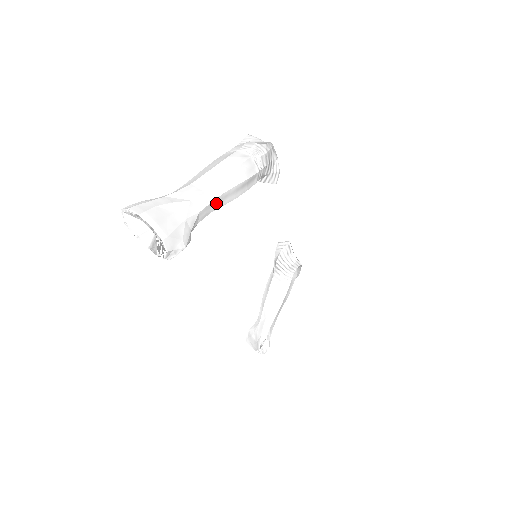
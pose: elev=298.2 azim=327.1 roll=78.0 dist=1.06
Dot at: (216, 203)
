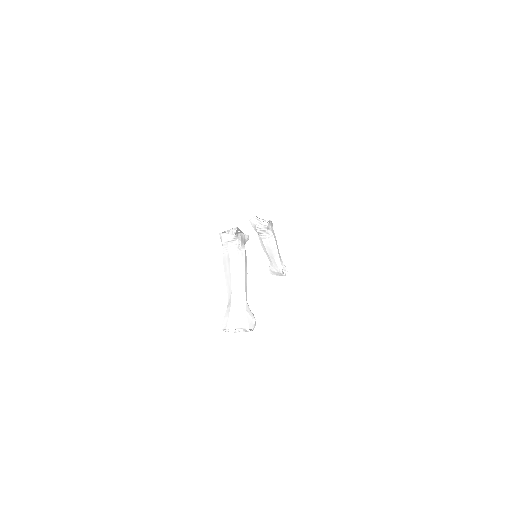
Dot at: (246, 288)
